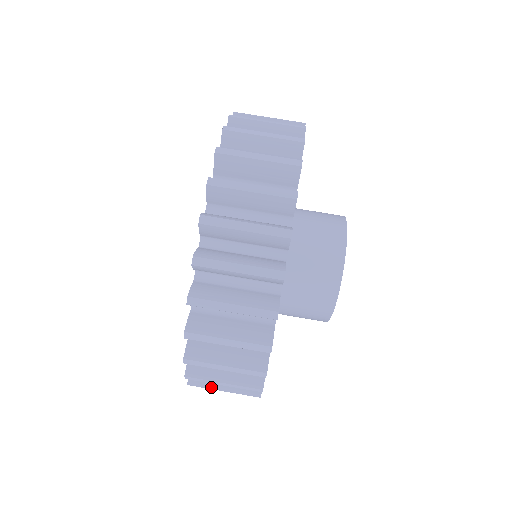
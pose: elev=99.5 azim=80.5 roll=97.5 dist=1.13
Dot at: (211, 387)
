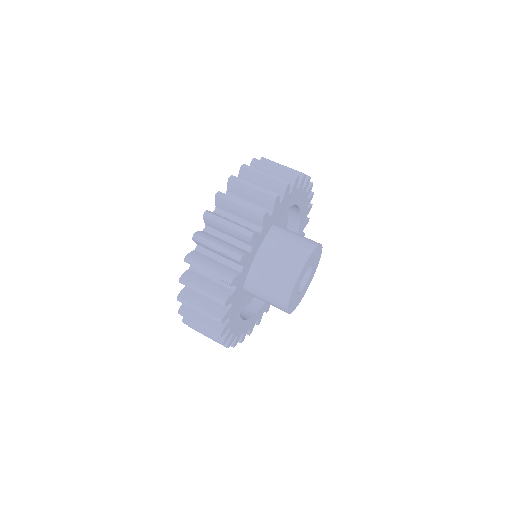
Dot at: (192, 318)
